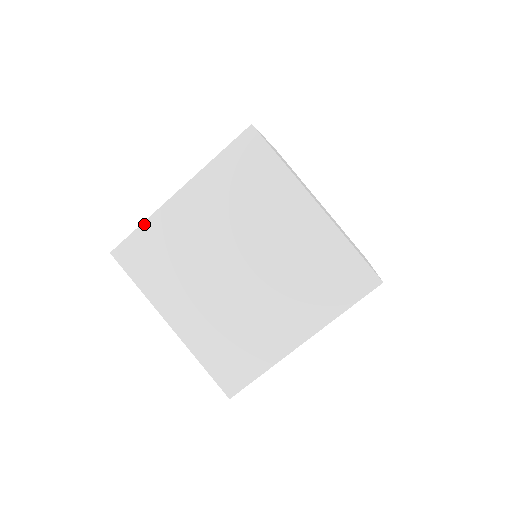
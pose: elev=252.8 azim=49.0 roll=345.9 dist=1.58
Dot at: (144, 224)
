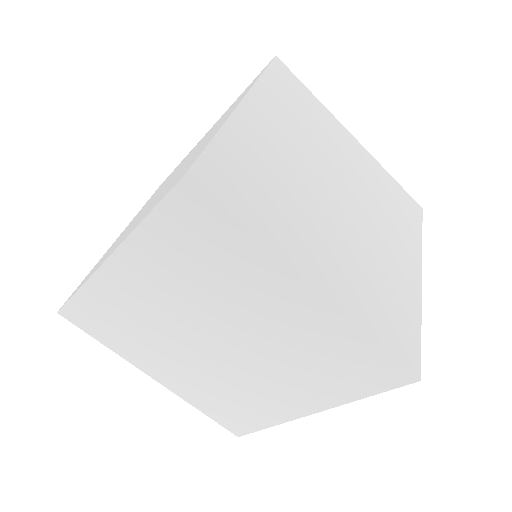
Dot at: (81, 290)
